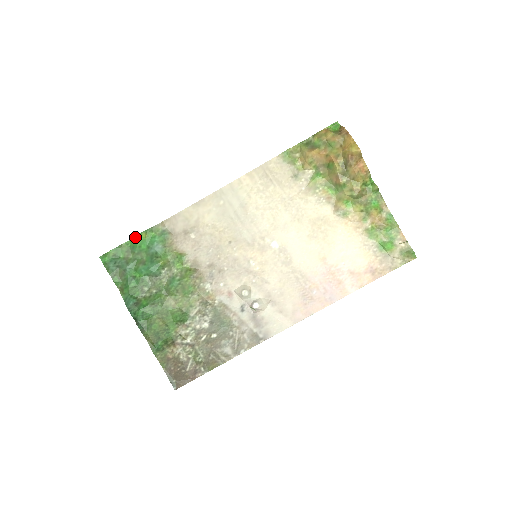
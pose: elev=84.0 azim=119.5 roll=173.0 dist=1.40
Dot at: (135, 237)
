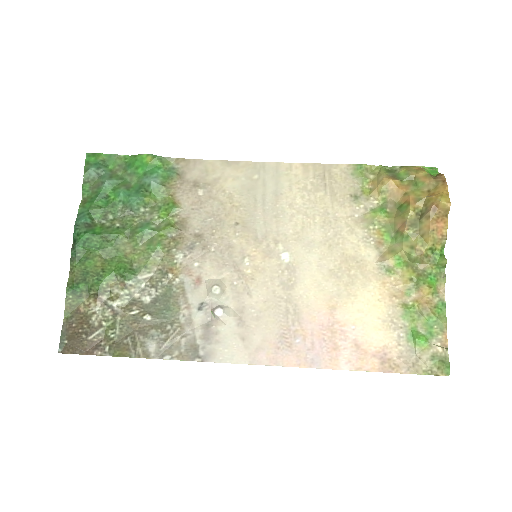
Dot at: (139, 155)
